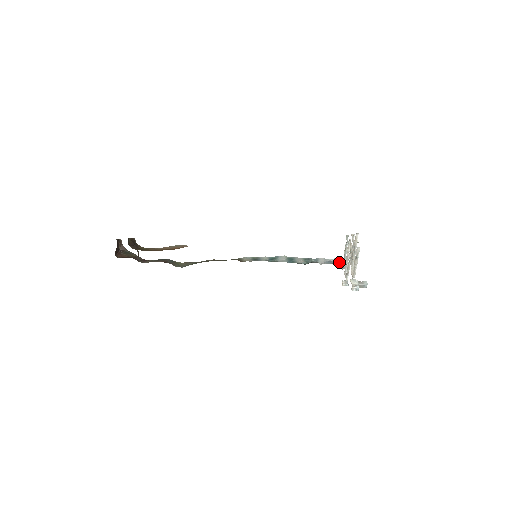
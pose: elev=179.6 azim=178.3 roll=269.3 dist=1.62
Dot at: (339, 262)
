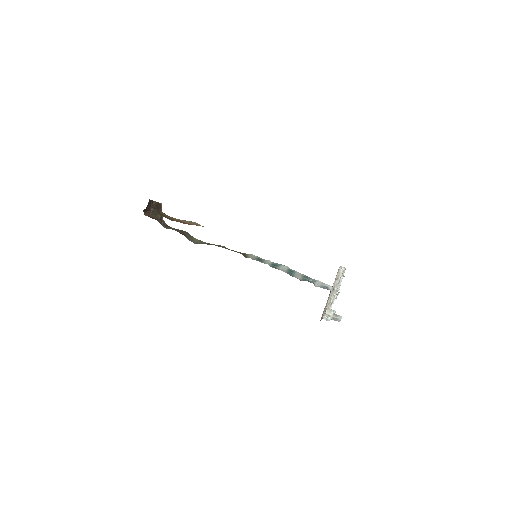
Dot at: occluded
